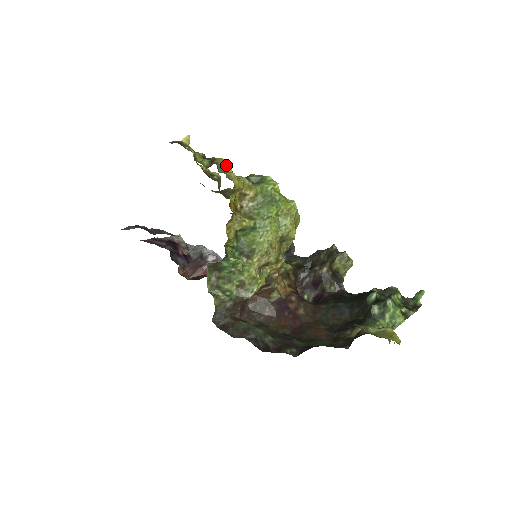
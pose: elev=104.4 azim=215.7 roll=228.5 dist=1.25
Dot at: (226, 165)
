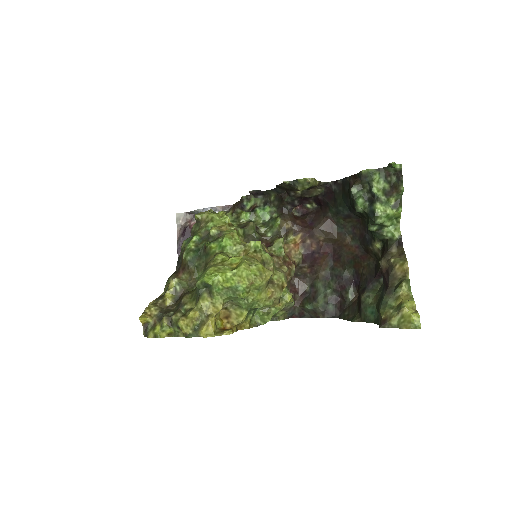
Dot at: (190, 328)
